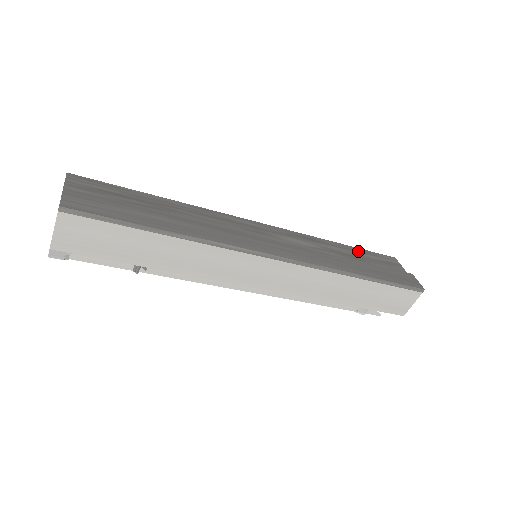
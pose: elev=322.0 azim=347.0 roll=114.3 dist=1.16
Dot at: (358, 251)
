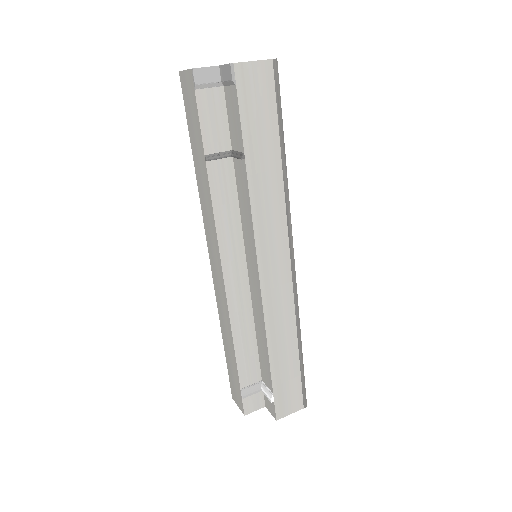
Dot at: occluded
